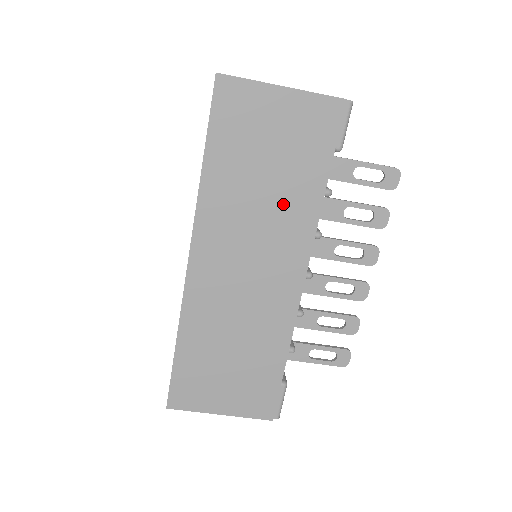
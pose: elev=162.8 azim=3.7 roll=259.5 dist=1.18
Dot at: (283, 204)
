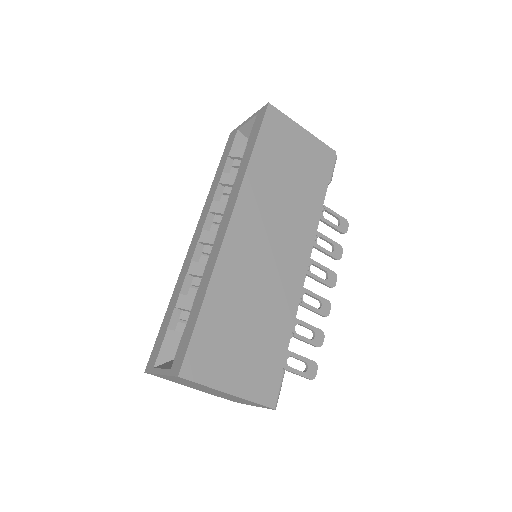
Dot at: (298, 203)
